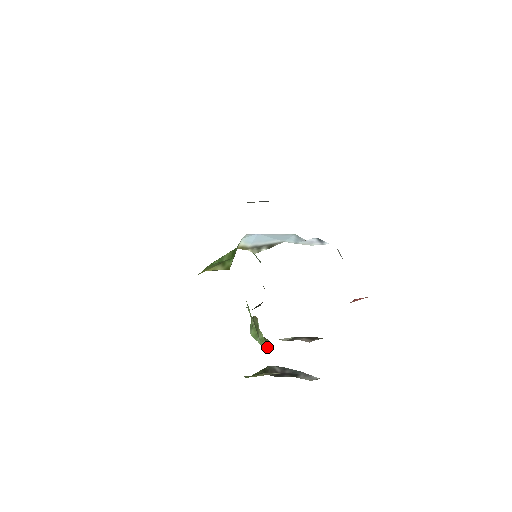
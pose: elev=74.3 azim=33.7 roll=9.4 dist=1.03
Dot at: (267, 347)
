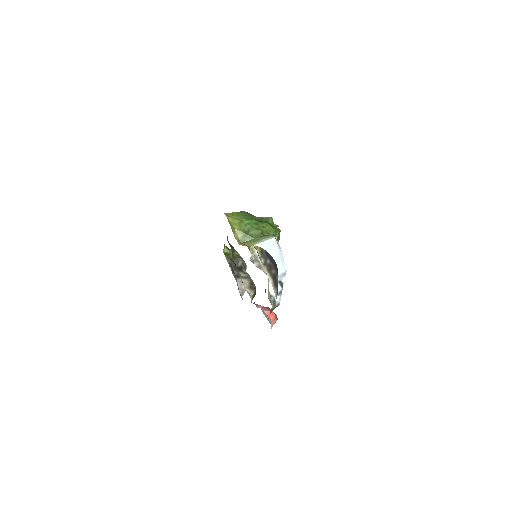
Dot at: occluded
